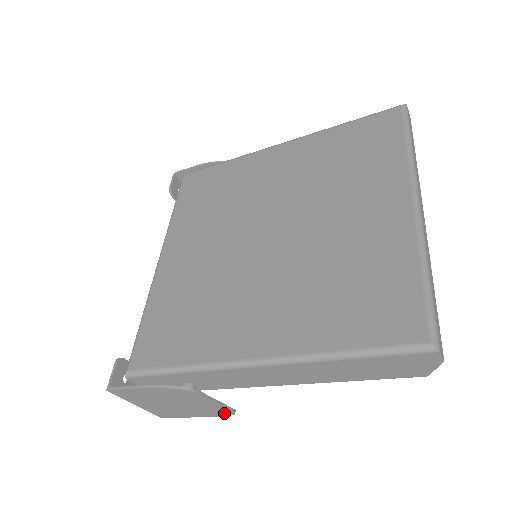
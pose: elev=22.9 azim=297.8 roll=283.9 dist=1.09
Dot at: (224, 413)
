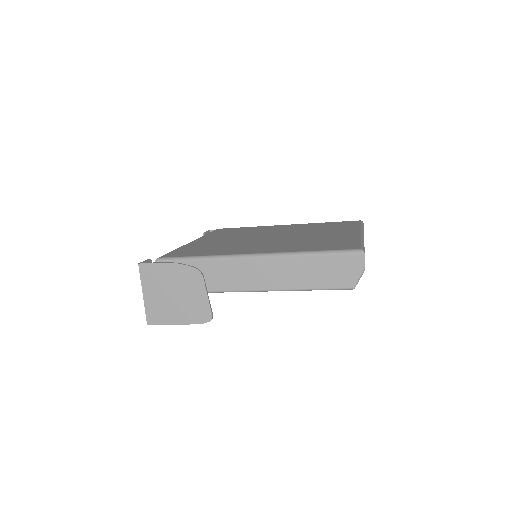
Dot at: (204, 317)
